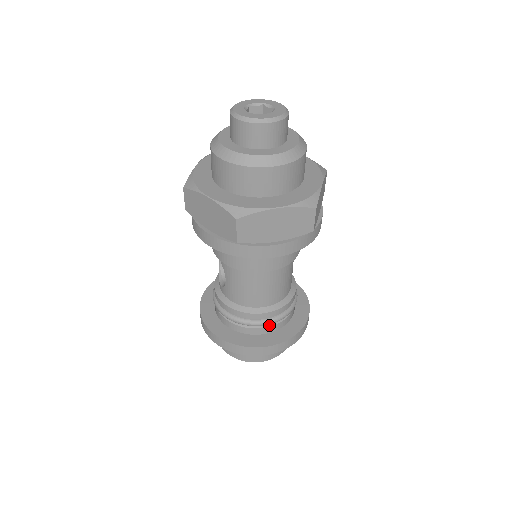
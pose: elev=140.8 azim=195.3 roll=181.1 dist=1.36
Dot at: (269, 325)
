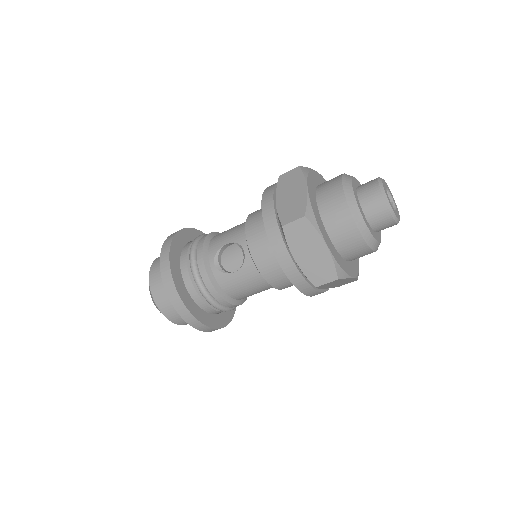
Dot at: occluded
